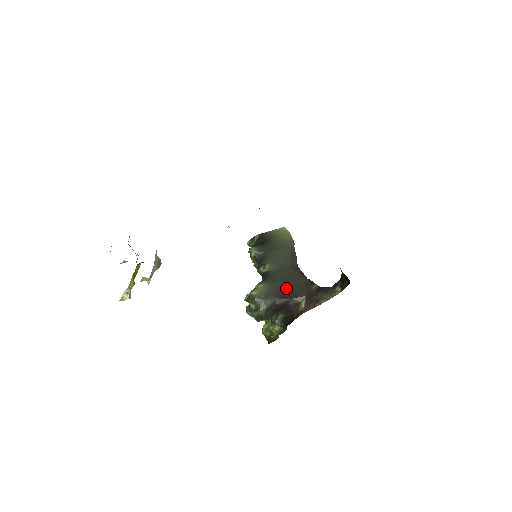
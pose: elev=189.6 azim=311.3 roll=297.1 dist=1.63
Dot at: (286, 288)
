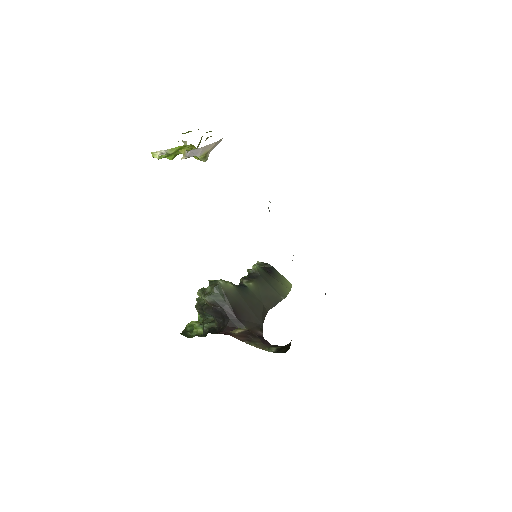
Dot at: (243, 309)
